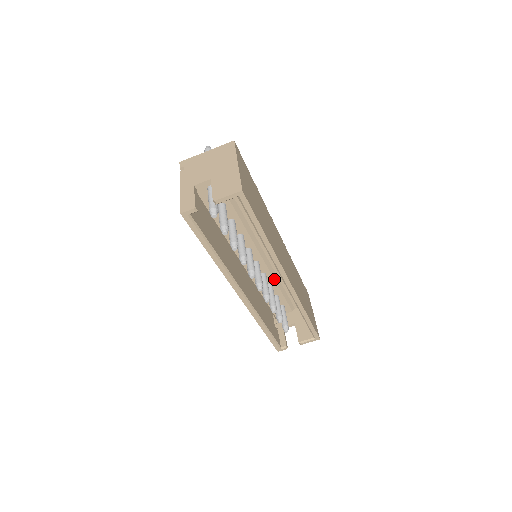
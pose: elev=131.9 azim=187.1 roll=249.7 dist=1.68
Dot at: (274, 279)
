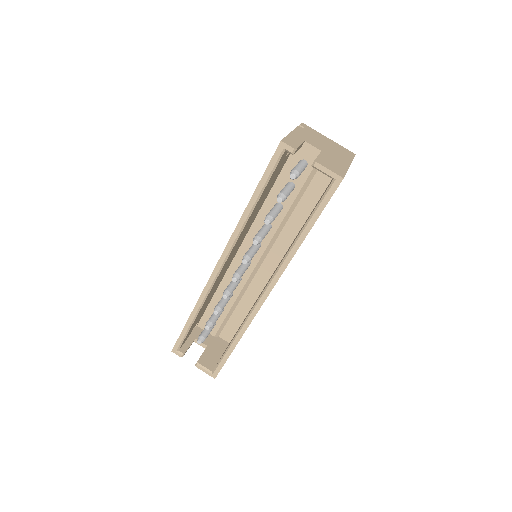
Dot at: (240, 292)
